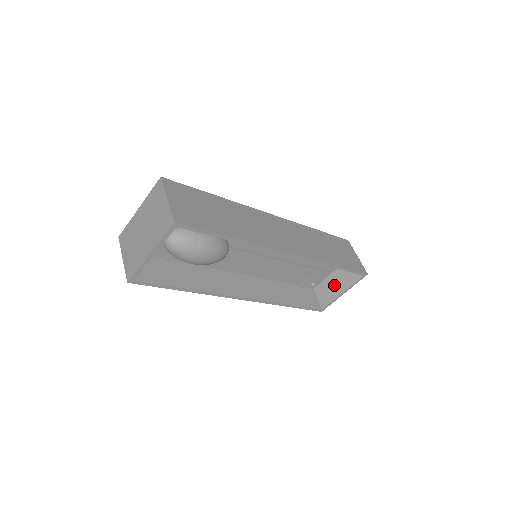
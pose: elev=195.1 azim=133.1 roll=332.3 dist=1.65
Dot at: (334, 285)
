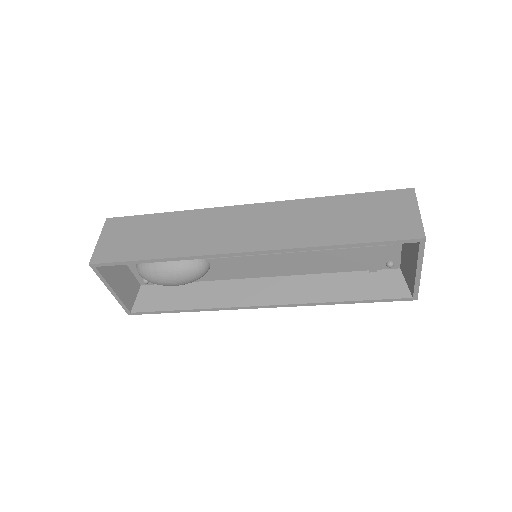
Dot at: (408, 261)
